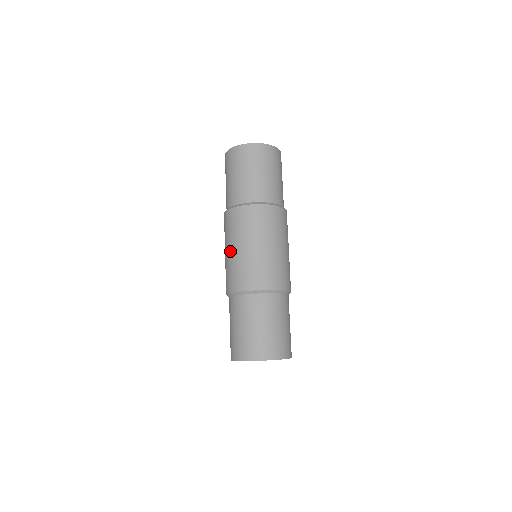
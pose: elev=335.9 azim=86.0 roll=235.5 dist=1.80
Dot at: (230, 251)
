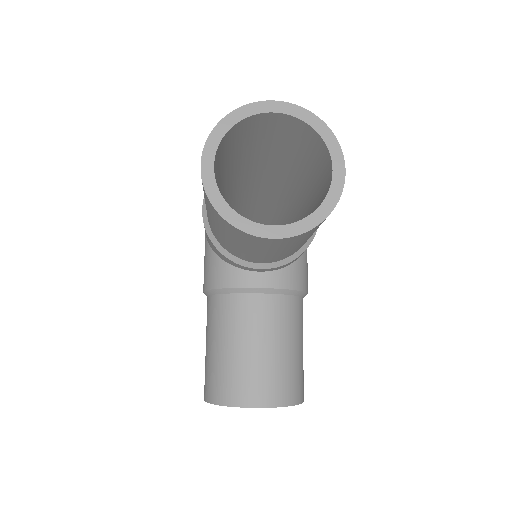
Dot at: occluded
